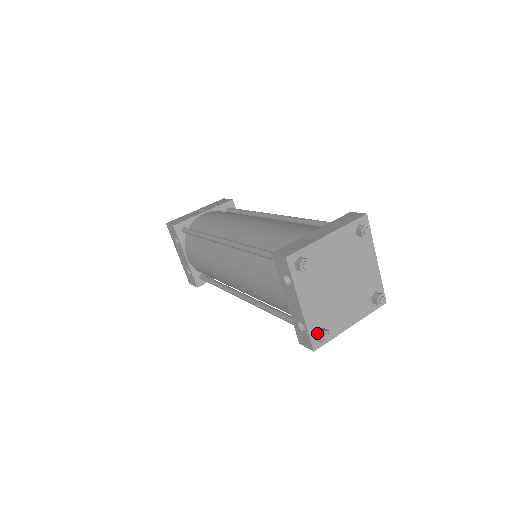
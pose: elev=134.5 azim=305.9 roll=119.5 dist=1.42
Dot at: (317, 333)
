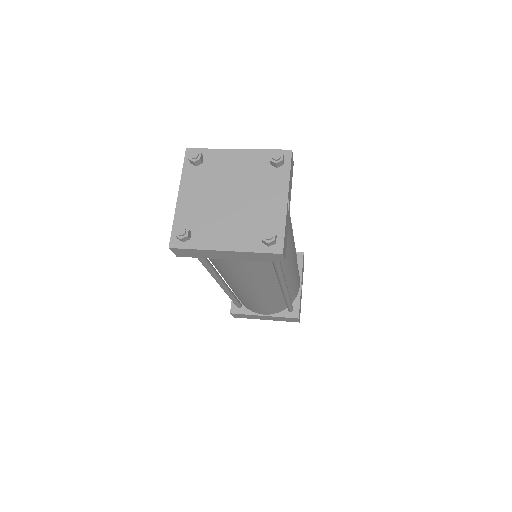
Dot at: occluded
